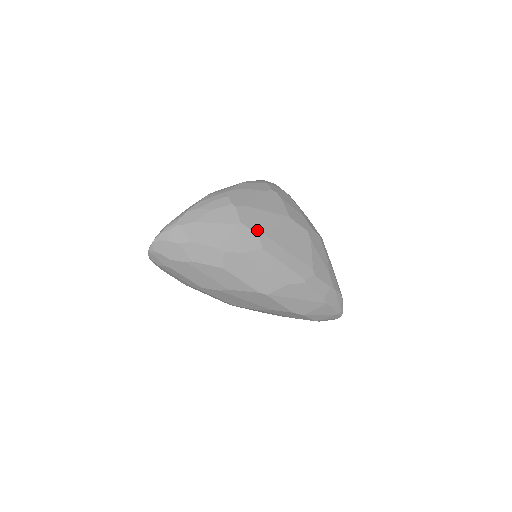
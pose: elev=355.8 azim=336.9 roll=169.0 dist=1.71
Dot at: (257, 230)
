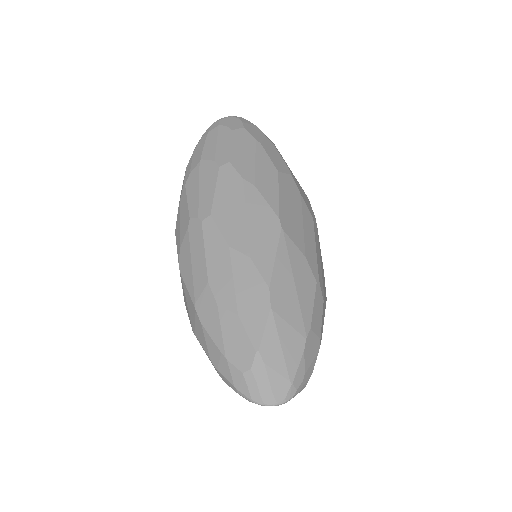
Dot at: occluded
